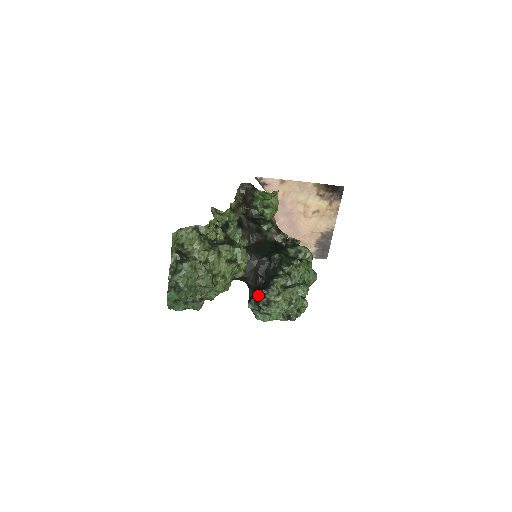
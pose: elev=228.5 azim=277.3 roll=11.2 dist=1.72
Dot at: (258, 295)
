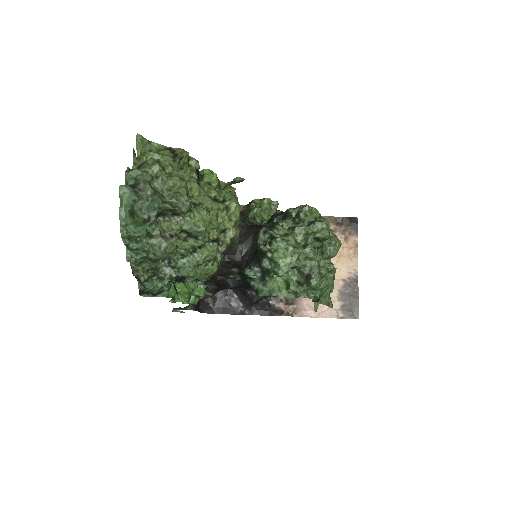
Dot at: (257, 237)
